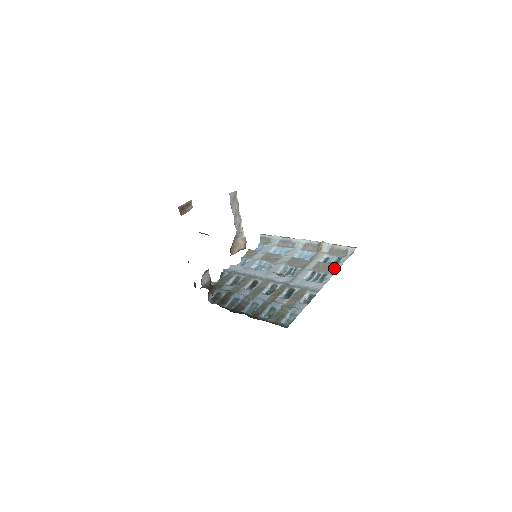
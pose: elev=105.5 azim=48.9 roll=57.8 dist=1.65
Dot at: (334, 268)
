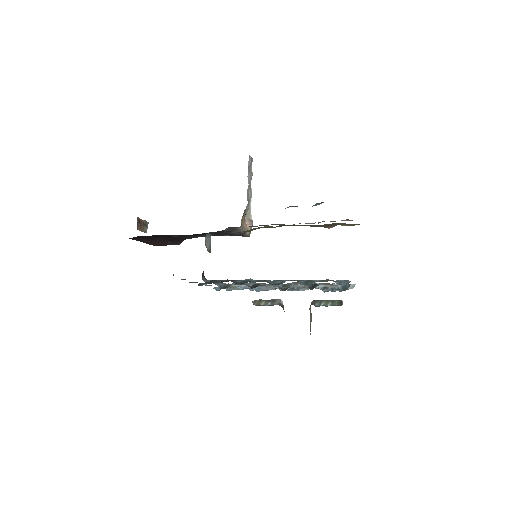
Dot at: occluded
